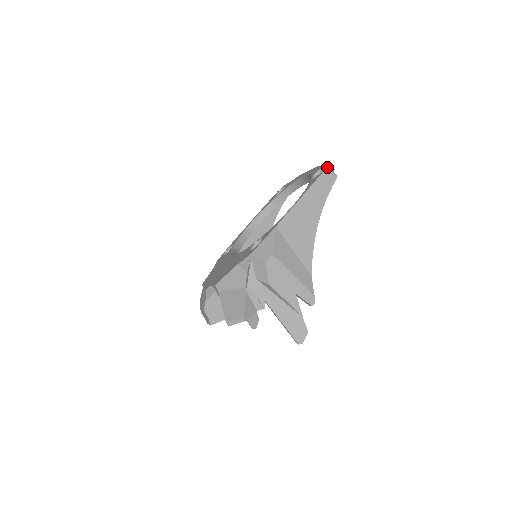
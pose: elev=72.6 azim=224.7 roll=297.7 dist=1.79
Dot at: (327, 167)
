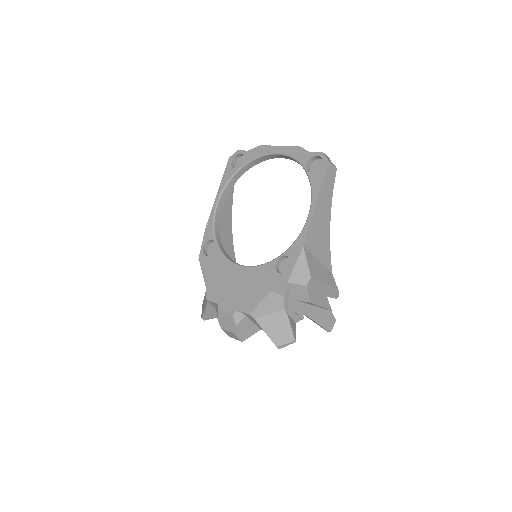
Dot at: (329, 162)
